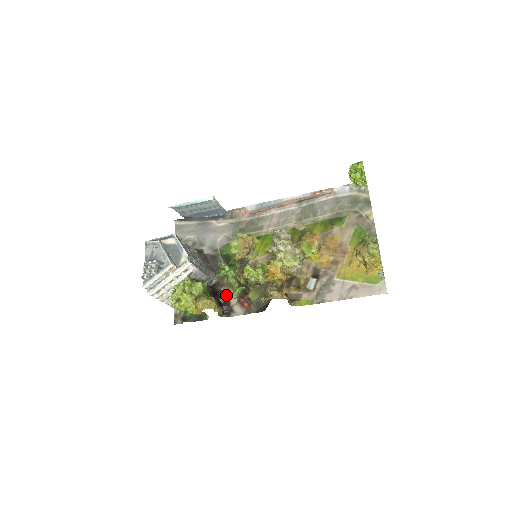
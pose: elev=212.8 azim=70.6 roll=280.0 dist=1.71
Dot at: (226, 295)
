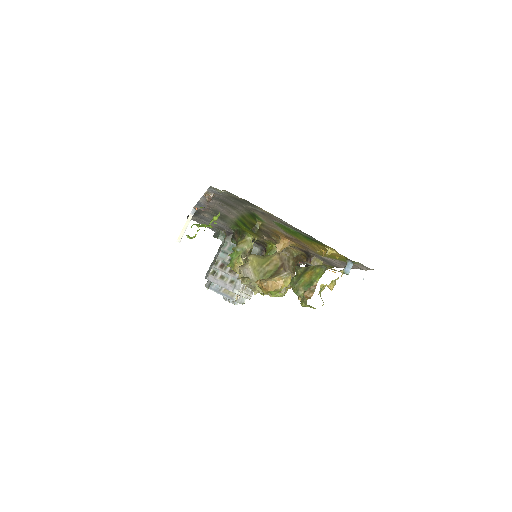
Dot at: occluded
